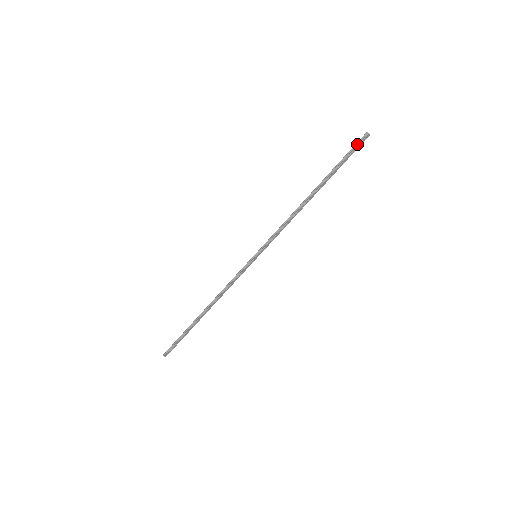
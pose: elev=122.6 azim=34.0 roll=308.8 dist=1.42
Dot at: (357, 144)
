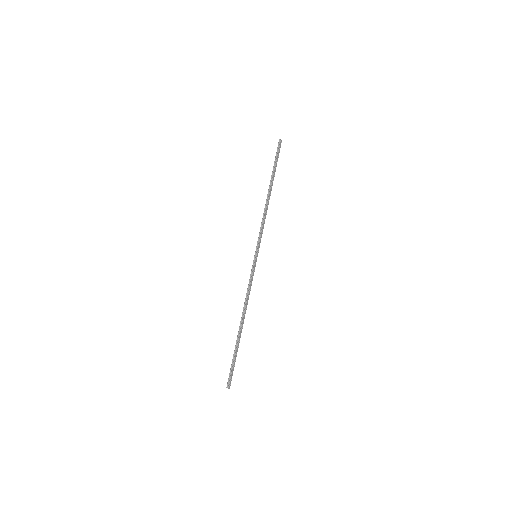
Dot at: (278, 149)
